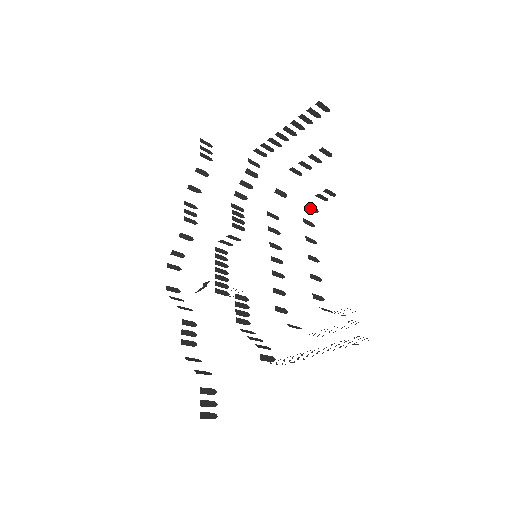
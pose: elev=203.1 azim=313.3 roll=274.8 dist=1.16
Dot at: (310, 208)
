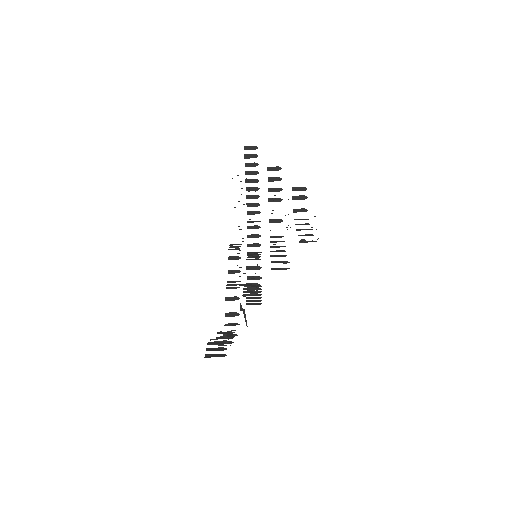
Dot at: (297, 211)
